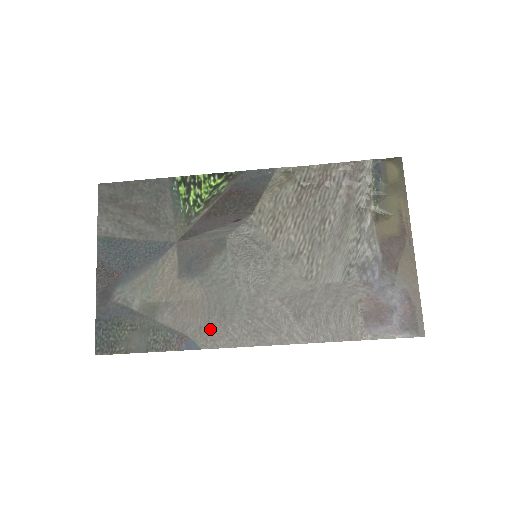
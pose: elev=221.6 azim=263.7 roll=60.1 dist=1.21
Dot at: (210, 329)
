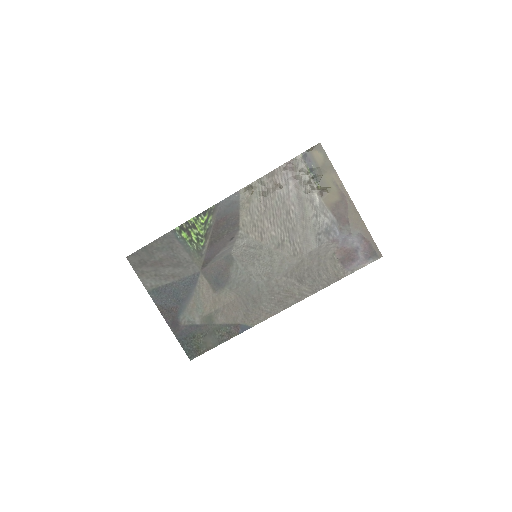
Dot at: (251, 313)
